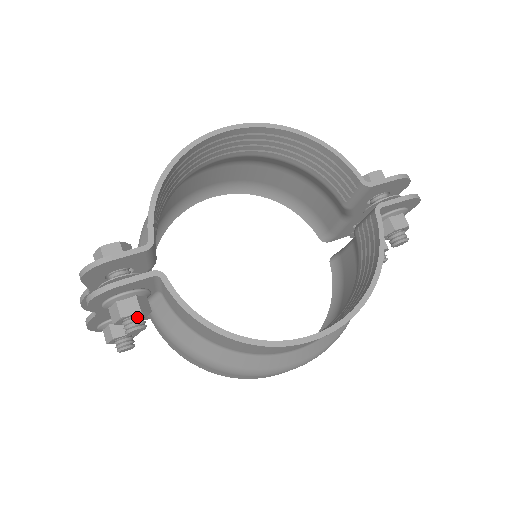
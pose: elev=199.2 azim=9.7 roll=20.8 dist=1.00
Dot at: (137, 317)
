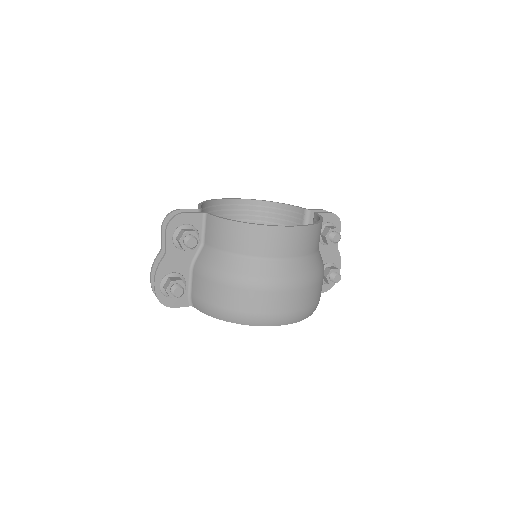
Dot at: (193, 235)
